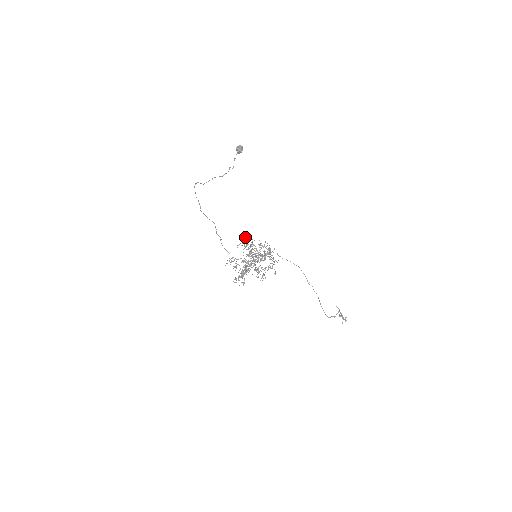
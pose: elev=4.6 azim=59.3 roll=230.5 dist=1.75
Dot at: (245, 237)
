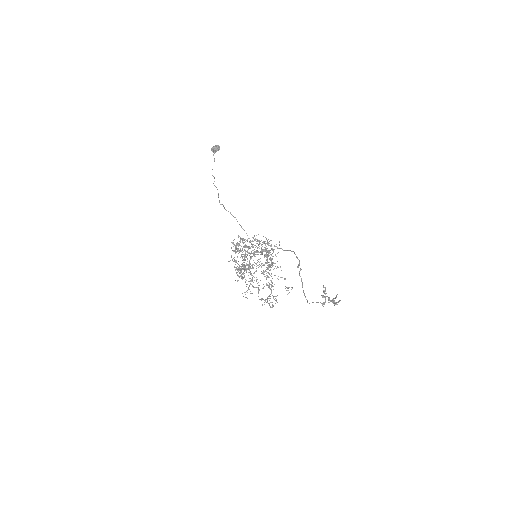
Dot at: occluded
